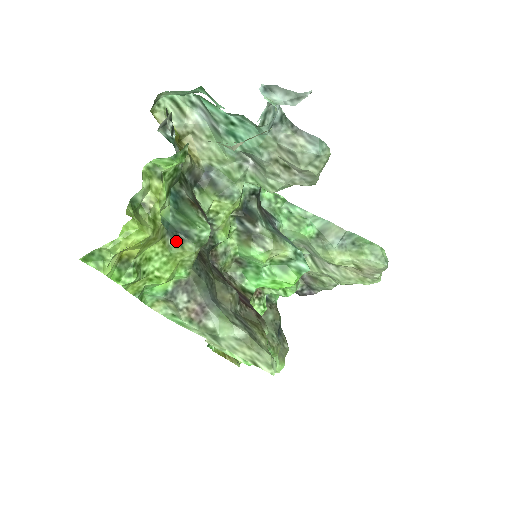
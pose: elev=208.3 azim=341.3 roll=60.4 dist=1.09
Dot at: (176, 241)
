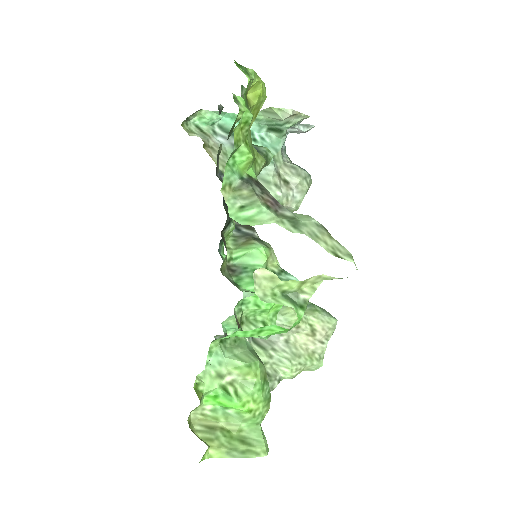
Dot at: occluded
